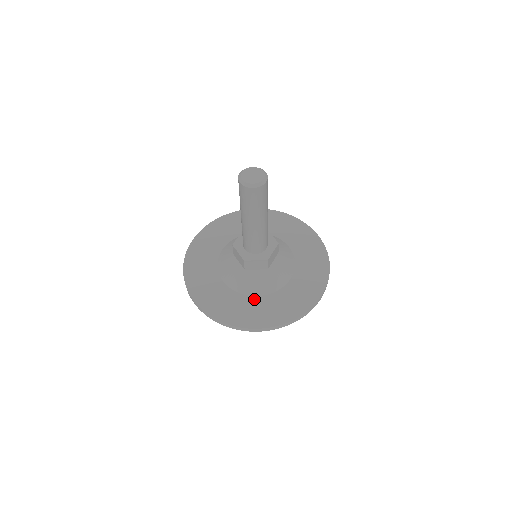
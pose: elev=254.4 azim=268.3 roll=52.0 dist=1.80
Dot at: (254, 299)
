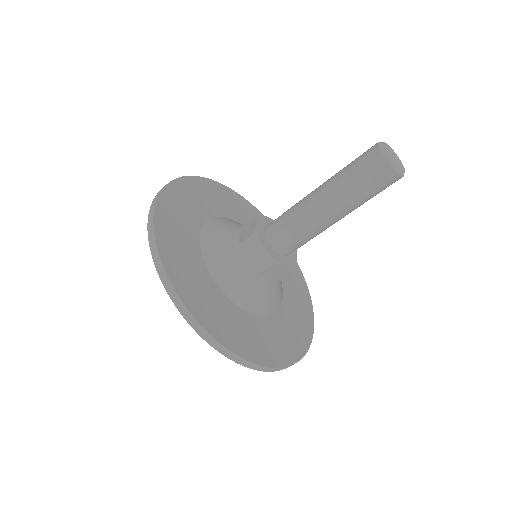
Dot at: (209, 279)
